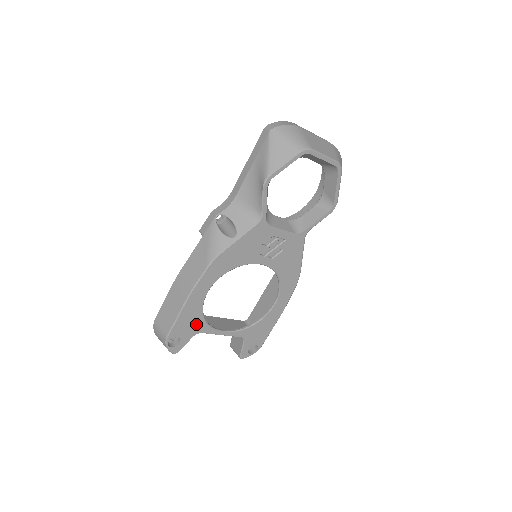
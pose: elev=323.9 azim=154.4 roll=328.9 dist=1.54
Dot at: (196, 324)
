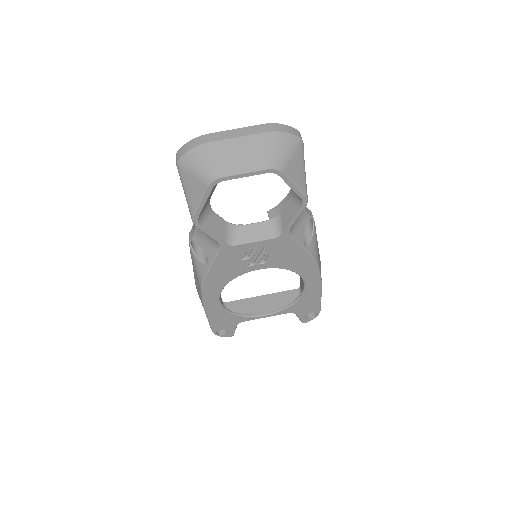
Dot at: (231, 319)
